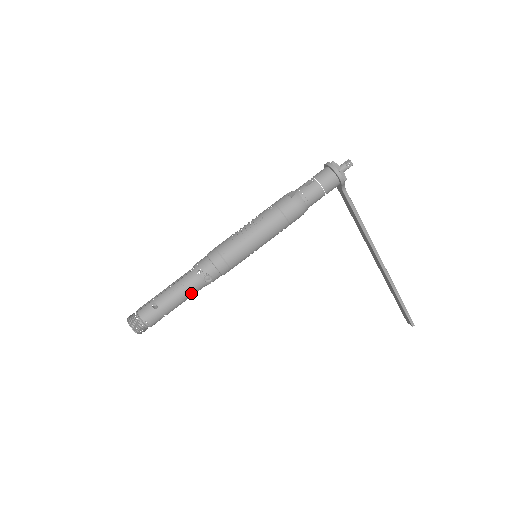
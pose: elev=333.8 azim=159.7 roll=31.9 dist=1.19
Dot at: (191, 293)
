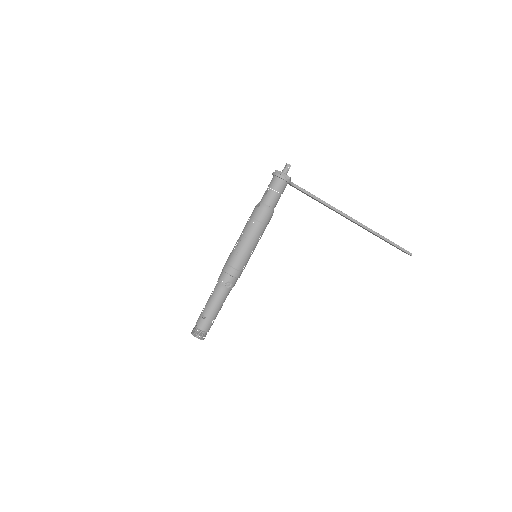
Dot at: (223, 299)
